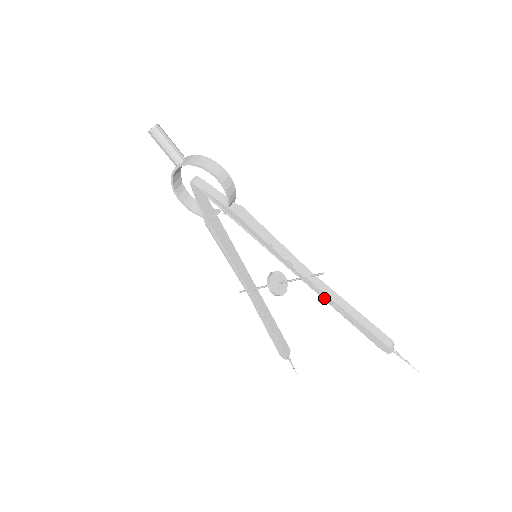
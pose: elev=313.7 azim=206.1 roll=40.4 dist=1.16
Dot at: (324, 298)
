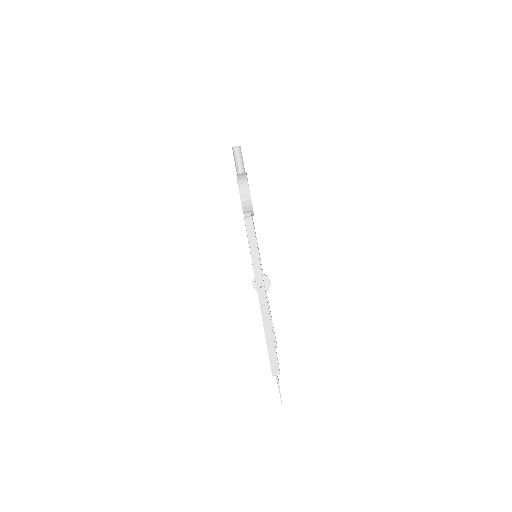
Dot at: (260, 306)
